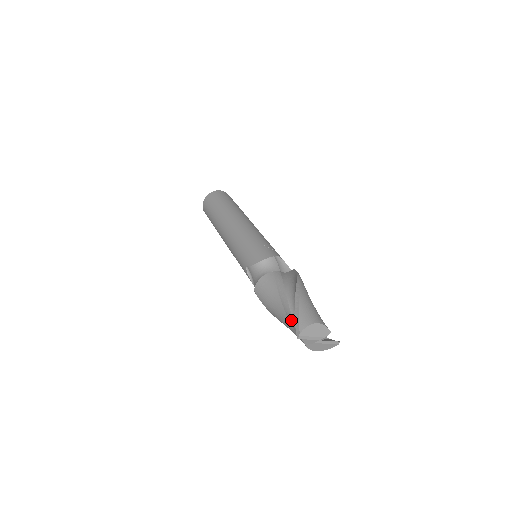
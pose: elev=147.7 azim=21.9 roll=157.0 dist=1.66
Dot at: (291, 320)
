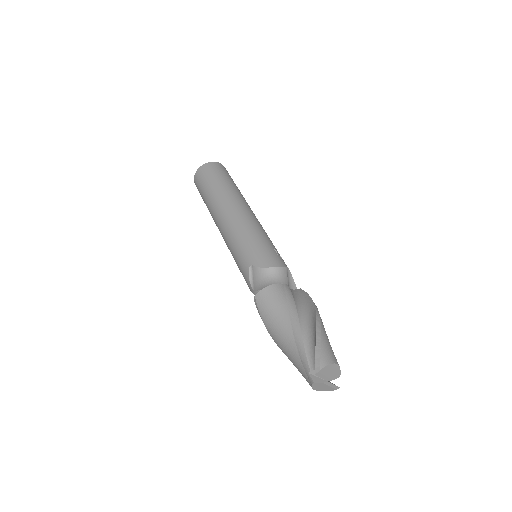
Dot at: (301, 348)
